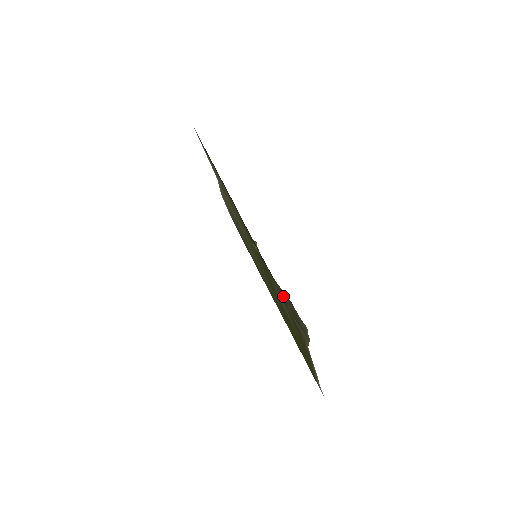
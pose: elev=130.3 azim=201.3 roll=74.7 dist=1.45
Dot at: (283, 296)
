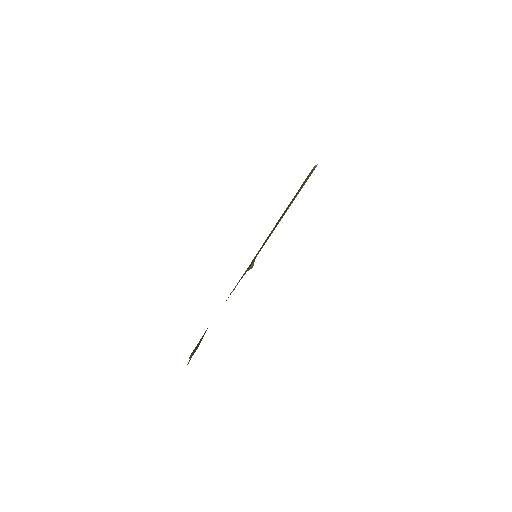
Dot at: occluded
